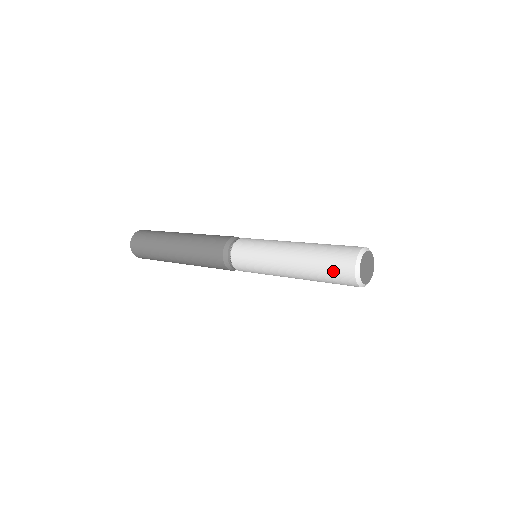
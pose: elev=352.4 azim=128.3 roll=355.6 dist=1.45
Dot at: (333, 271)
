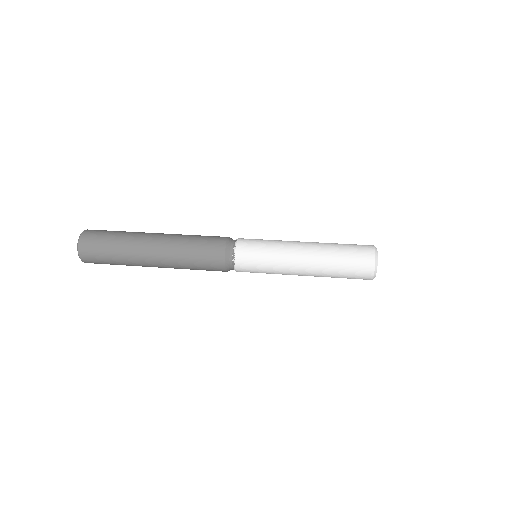
Dot at: (353, 265)
